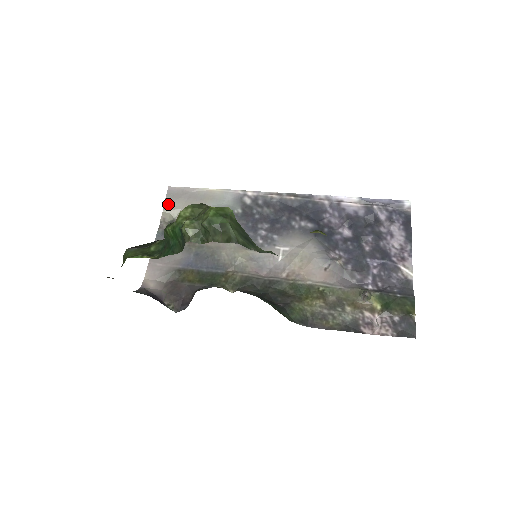
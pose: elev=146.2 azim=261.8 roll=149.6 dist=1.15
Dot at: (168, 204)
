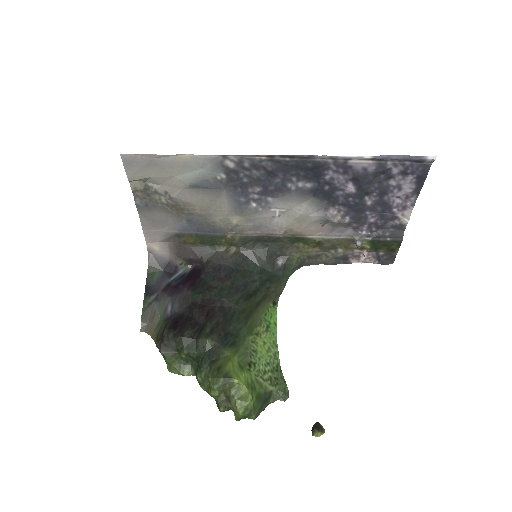
Dot at: (131, 175)
